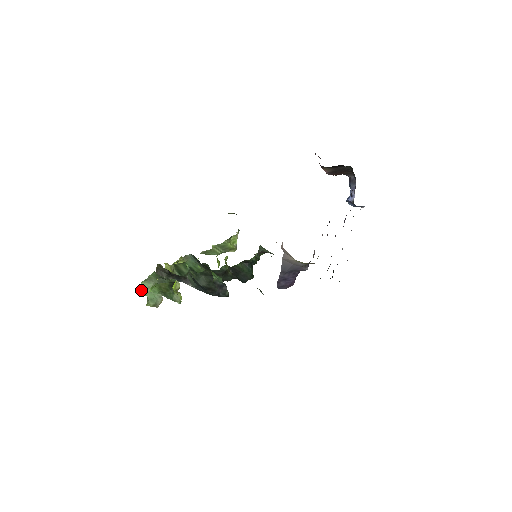
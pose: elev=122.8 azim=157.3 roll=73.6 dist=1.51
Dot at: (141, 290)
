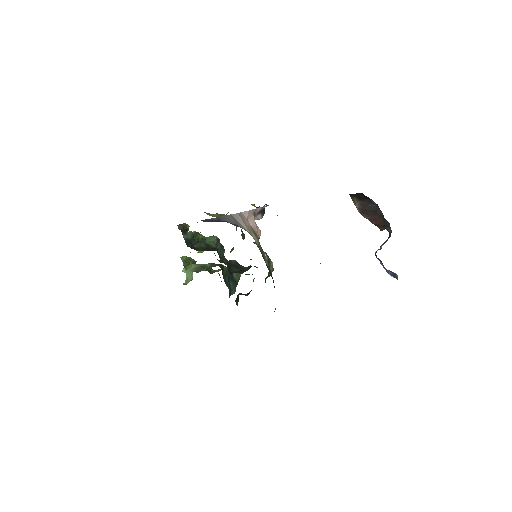
Dot at: occluded
